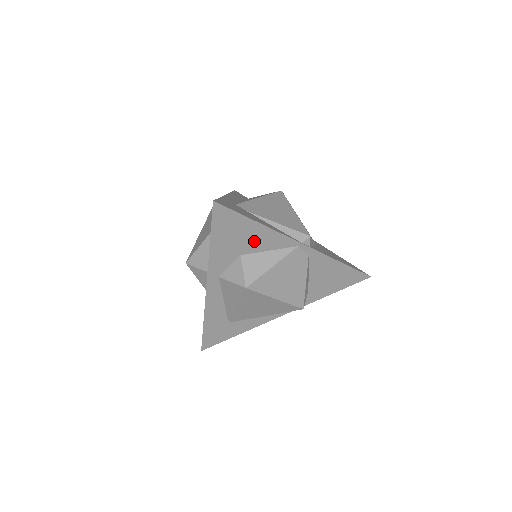
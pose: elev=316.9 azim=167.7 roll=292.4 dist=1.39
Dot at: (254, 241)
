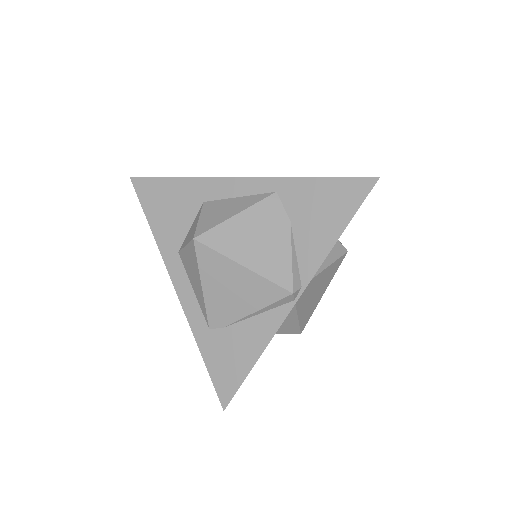
Dot at: occluded
